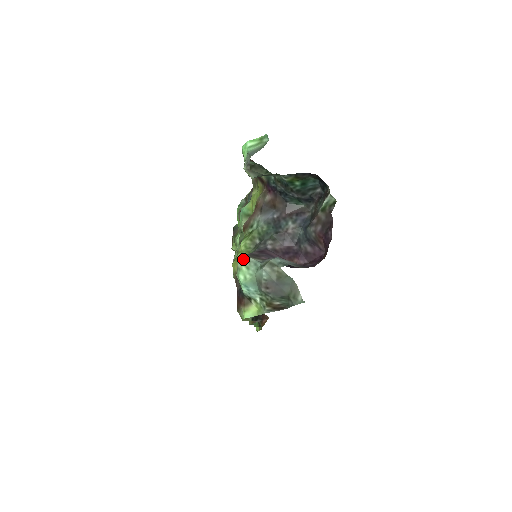
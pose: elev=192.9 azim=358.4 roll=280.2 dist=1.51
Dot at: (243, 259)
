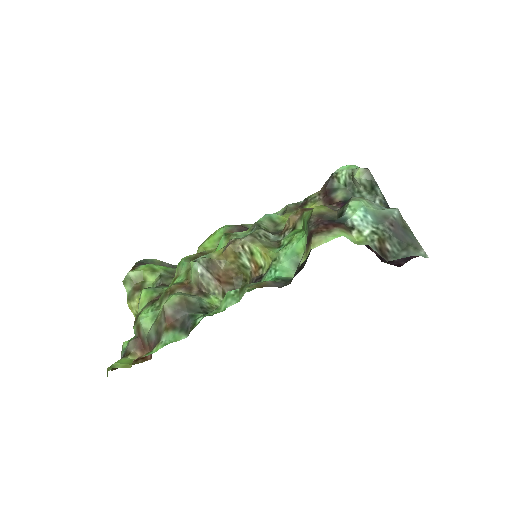
Dot at: (362, 197)
